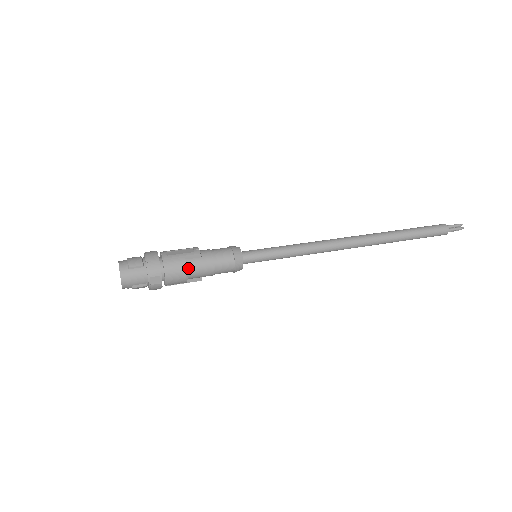
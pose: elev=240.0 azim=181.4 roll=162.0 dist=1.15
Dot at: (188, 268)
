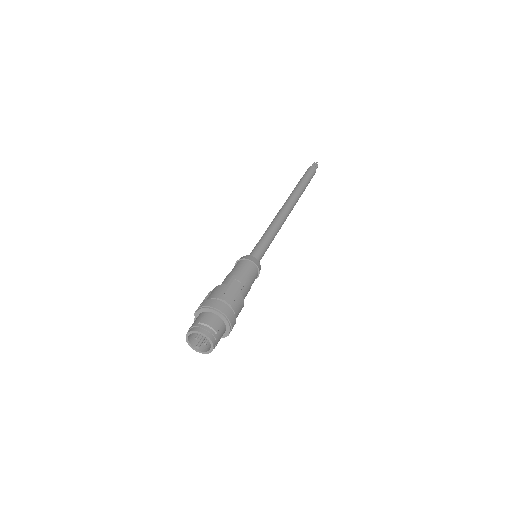
Dot at: (242, 301)
